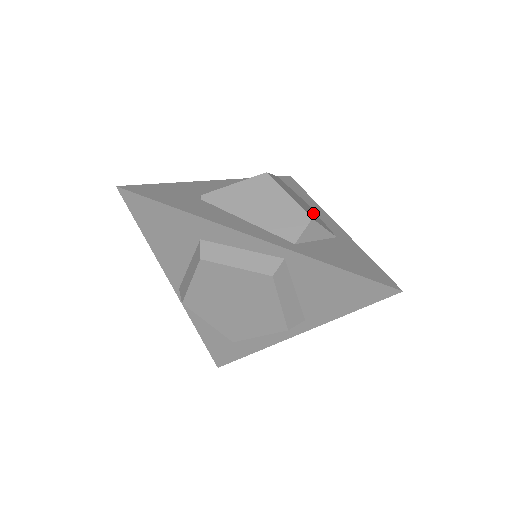
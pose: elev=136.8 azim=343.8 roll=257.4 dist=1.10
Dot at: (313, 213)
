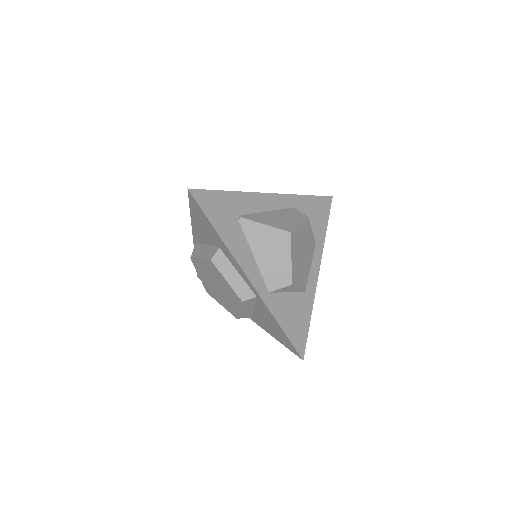
Dot at: (306, 264)
